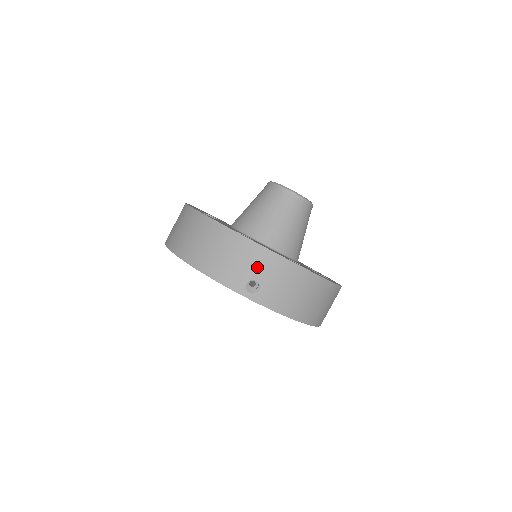
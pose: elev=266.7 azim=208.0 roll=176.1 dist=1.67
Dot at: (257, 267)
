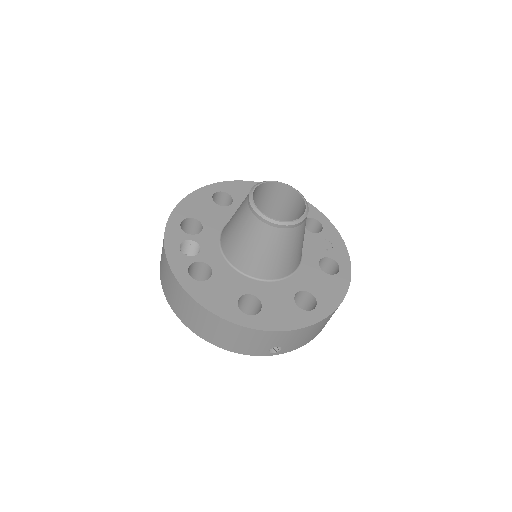
Dot at: (275, 342)
